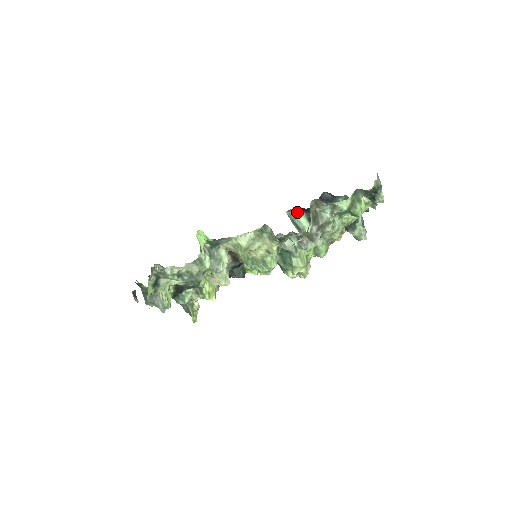
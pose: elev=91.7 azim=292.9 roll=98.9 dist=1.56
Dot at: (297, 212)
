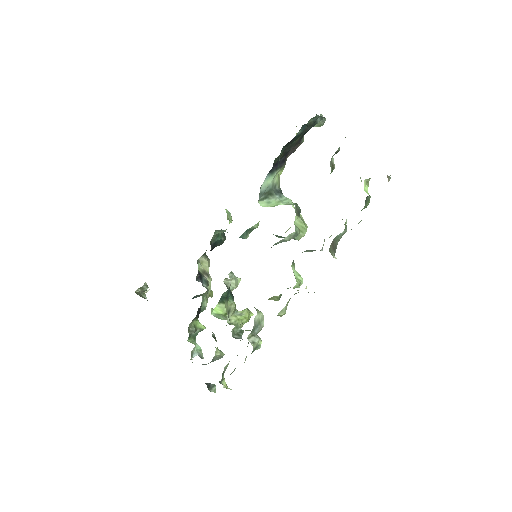
Dot at: (263, 184)
